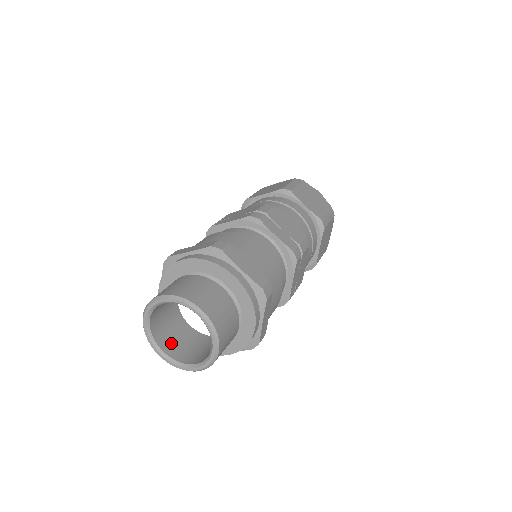
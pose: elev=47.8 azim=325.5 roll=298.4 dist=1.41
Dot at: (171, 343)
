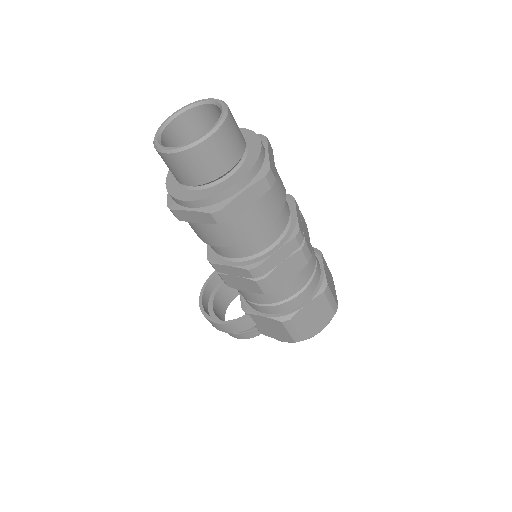
Dot at: occluded
